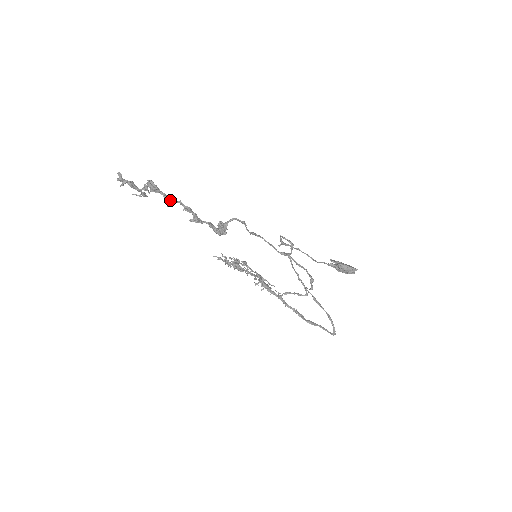
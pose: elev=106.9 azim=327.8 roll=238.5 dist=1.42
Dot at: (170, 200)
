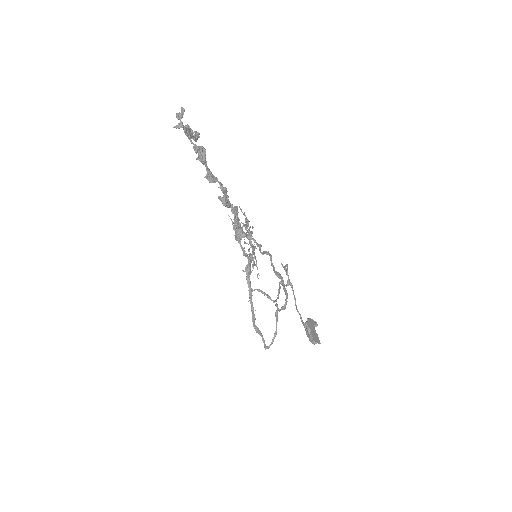
Dot at: (211, 177)
